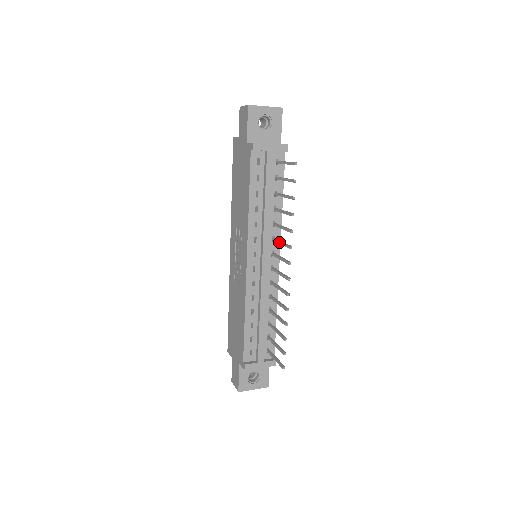
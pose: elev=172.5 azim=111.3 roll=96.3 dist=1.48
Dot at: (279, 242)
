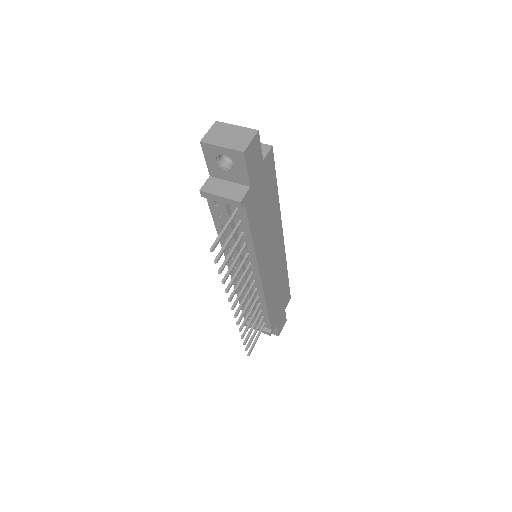
Dot at: (240, 278)
